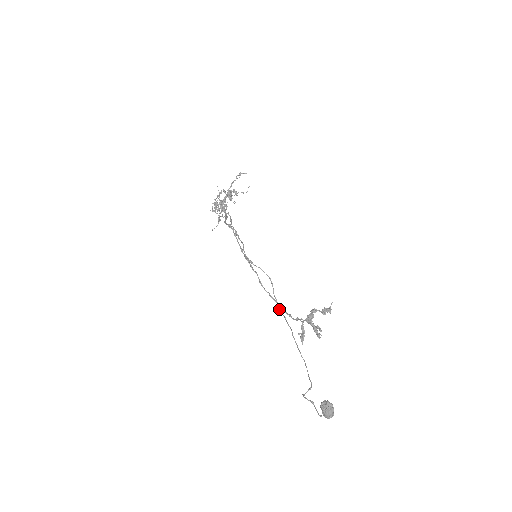
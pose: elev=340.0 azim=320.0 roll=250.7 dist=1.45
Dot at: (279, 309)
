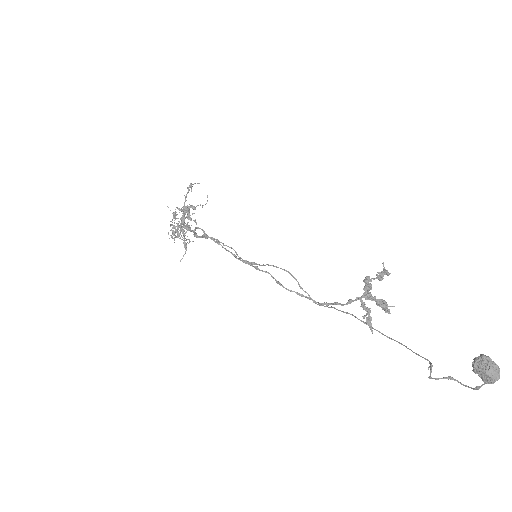
Dot at: (318, 304)
